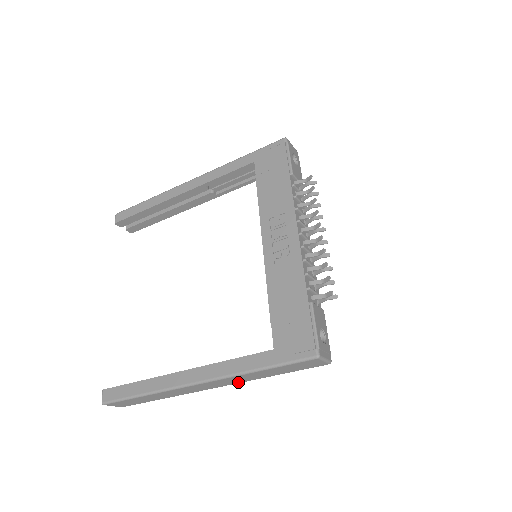
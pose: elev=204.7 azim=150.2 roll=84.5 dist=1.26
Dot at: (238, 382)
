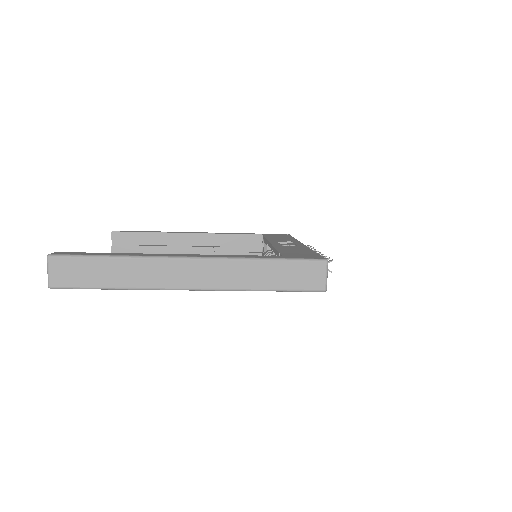
Dot at: (224, 285)
